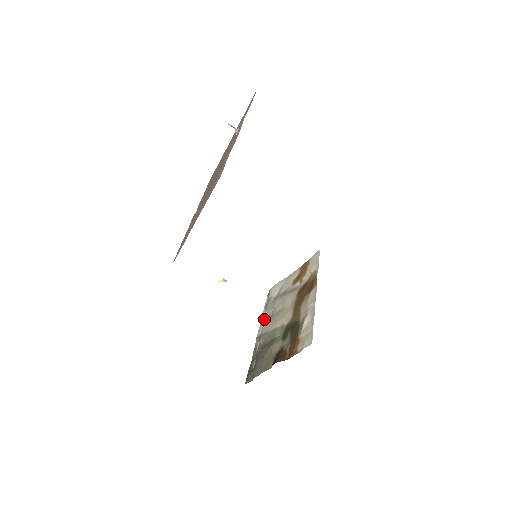
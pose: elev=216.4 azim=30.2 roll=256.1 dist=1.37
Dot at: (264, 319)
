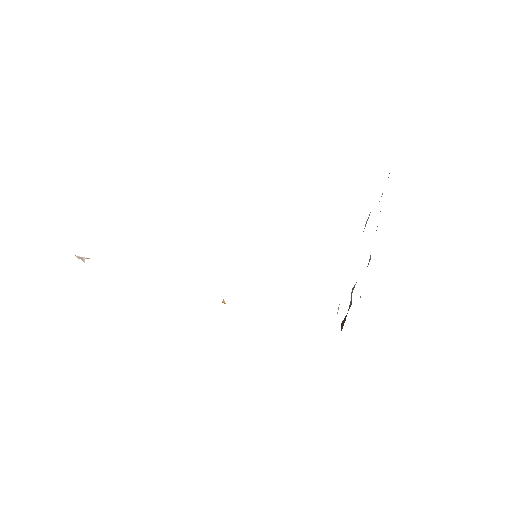
Dot at: occluded
